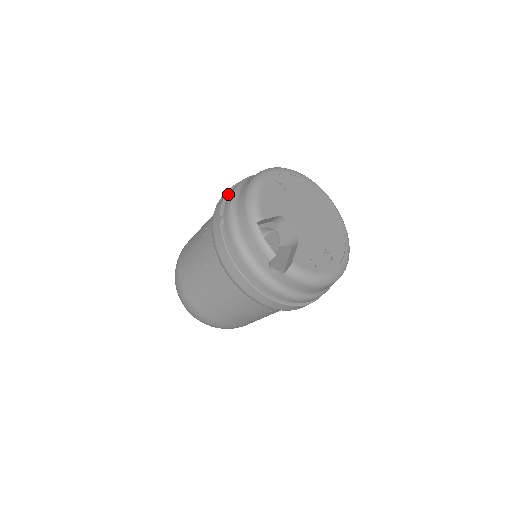
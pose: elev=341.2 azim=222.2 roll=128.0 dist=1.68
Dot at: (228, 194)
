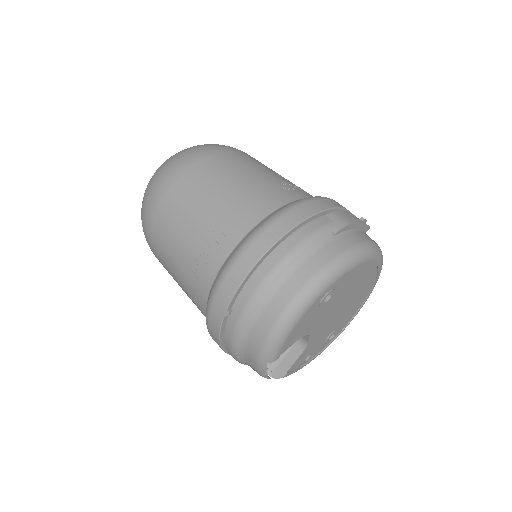
Dot at: (252, 271)
